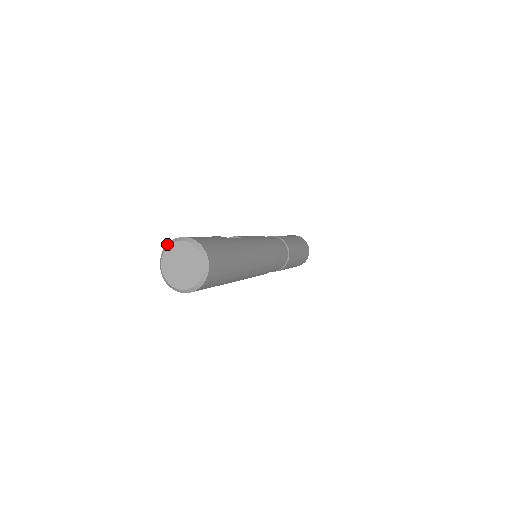
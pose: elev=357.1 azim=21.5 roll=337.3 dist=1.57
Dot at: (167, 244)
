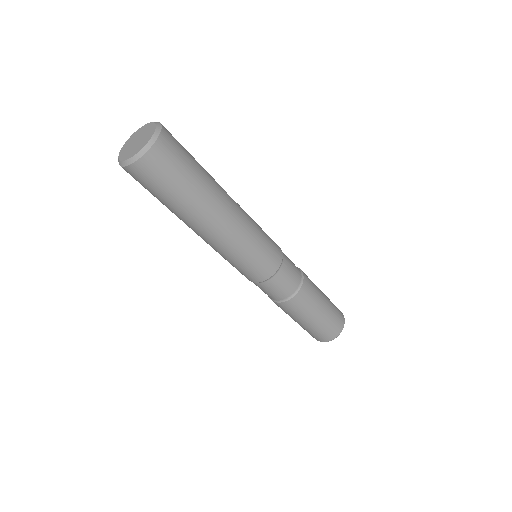
Dot at: occluded
